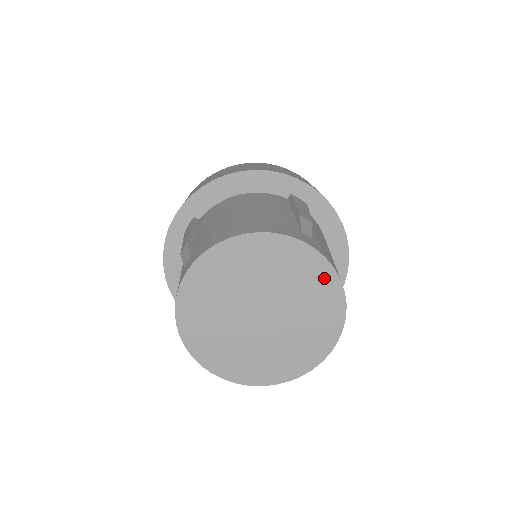
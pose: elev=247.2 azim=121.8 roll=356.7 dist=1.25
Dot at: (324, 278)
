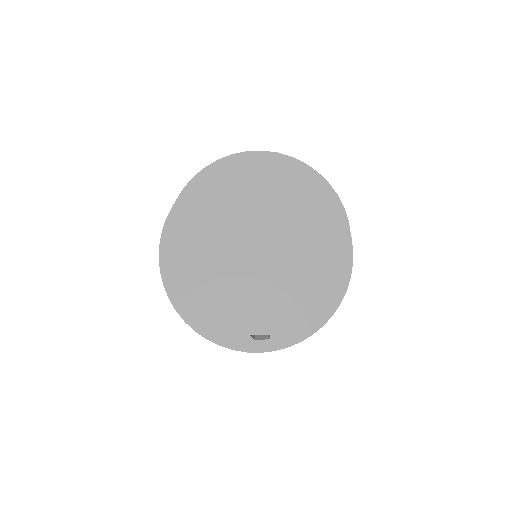
Dot at: (289, 171)
